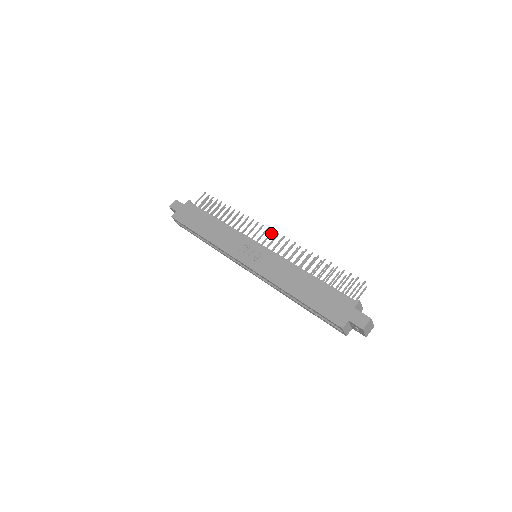
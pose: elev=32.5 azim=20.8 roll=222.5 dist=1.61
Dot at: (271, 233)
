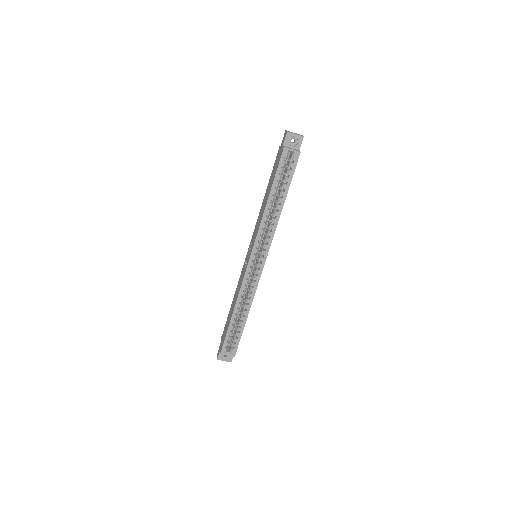
Dot at: occluded
